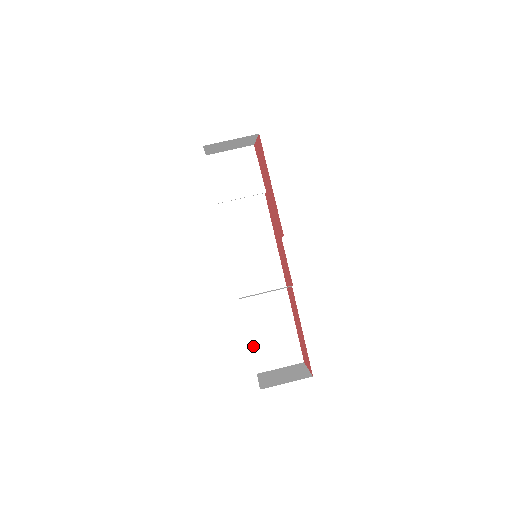
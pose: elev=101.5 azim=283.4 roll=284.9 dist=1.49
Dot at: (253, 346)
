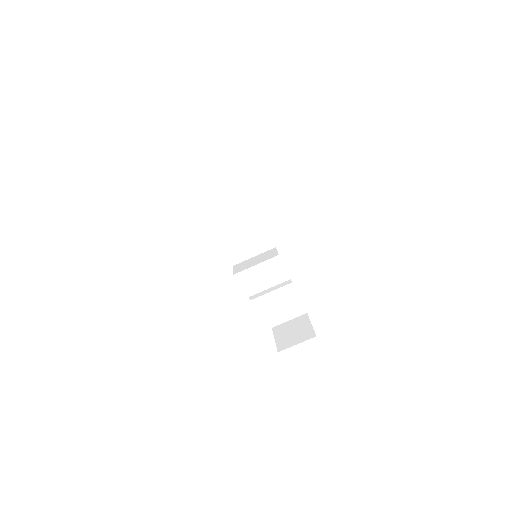
Dot at: (265, 310)
